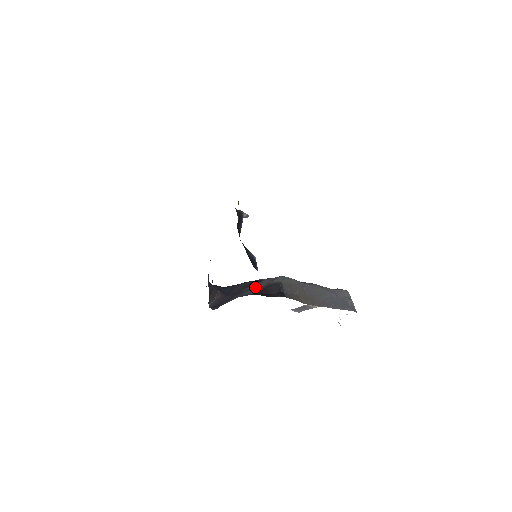
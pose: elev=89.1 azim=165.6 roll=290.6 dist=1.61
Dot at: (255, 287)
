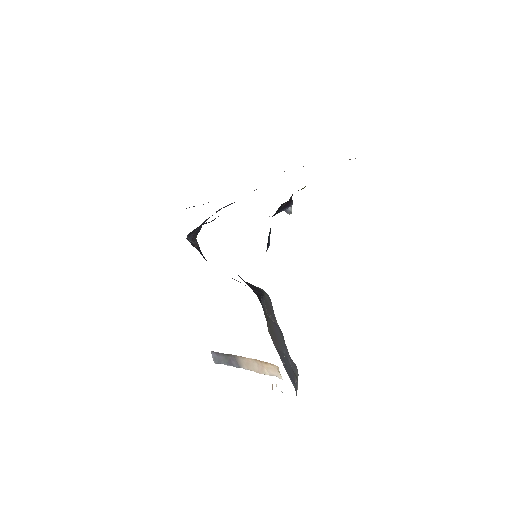
Dot at: occluded
